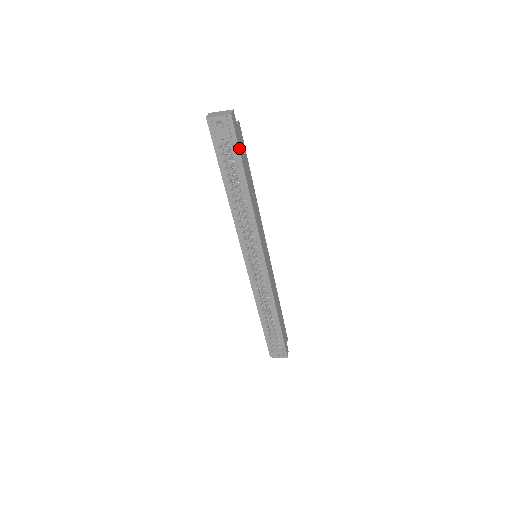
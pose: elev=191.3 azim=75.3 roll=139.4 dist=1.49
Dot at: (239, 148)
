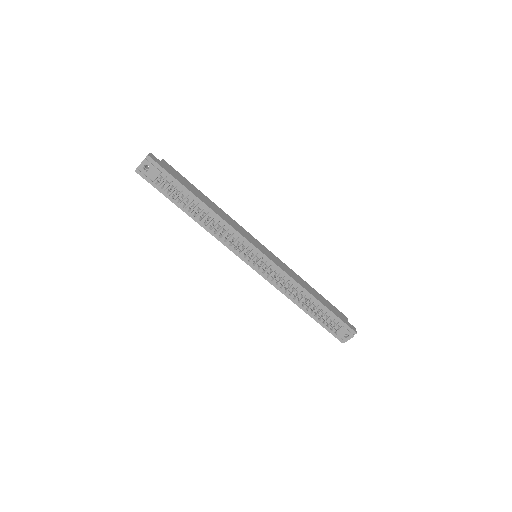
Dot at: (173, 176)
